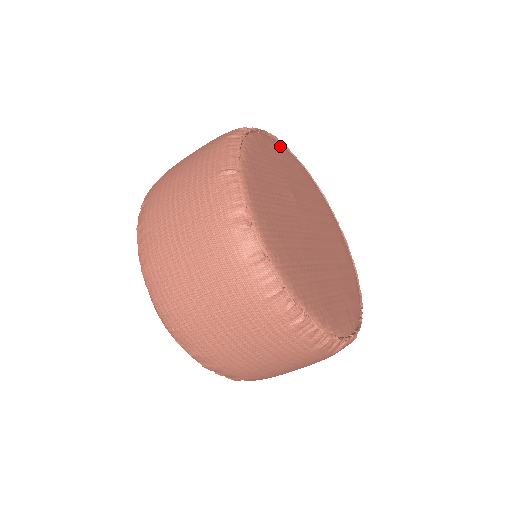
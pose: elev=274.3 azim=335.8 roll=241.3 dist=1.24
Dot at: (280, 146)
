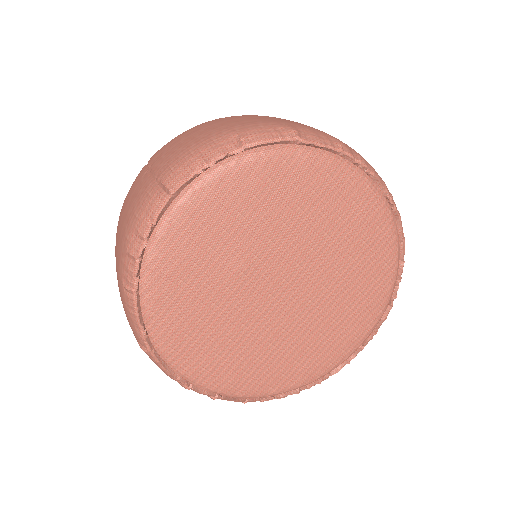
Dot at: (200, 194)
